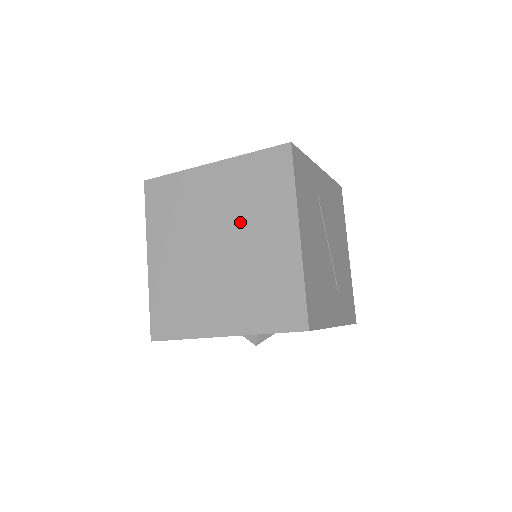
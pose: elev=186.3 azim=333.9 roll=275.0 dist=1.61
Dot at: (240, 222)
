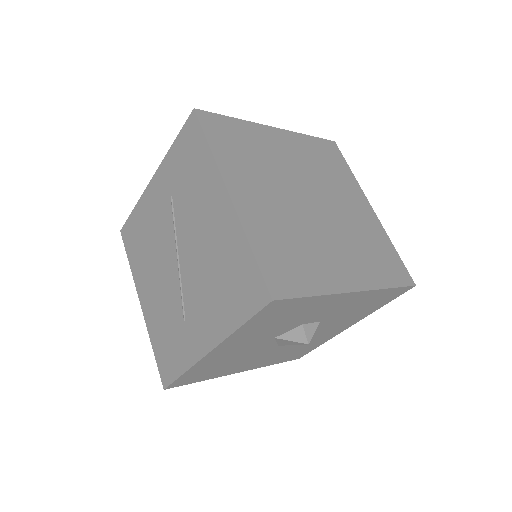
Dot at: (323, 185)
